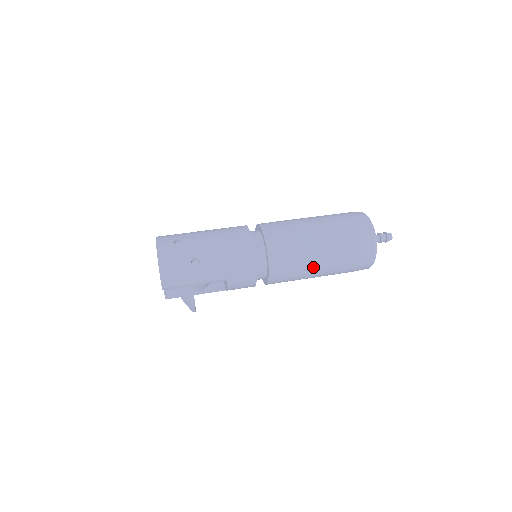
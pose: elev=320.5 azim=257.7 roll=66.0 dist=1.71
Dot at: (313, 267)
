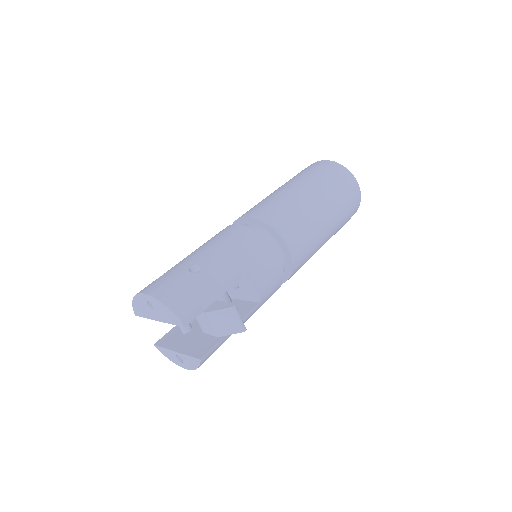
Dot at: (313, 209)
